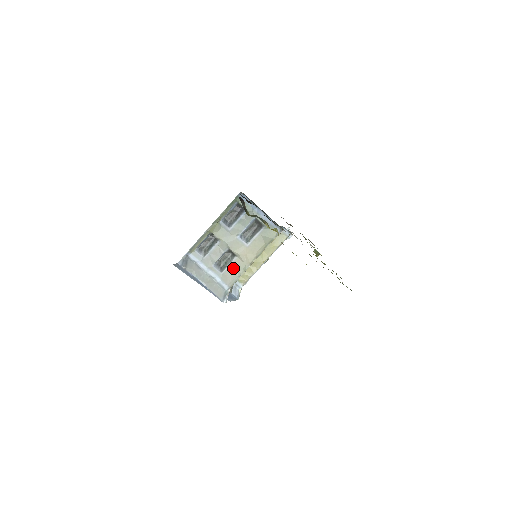
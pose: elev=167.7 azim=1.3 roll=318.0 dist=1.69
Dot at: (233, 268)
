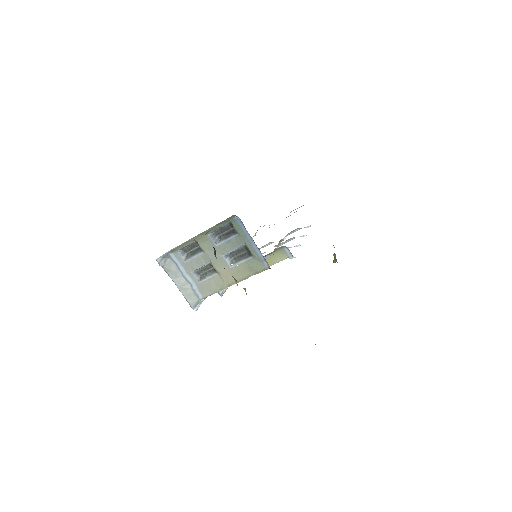
Dot at: (211, 282)
